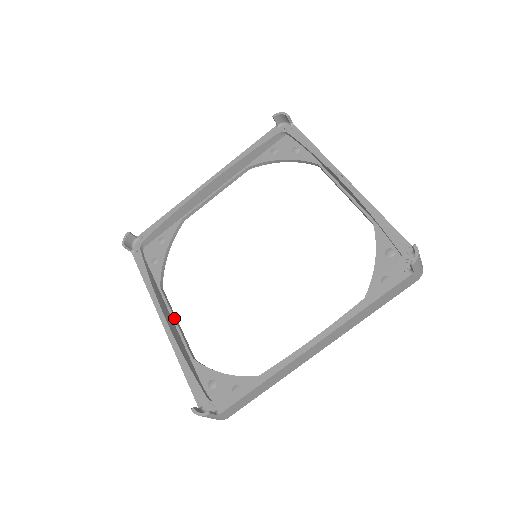
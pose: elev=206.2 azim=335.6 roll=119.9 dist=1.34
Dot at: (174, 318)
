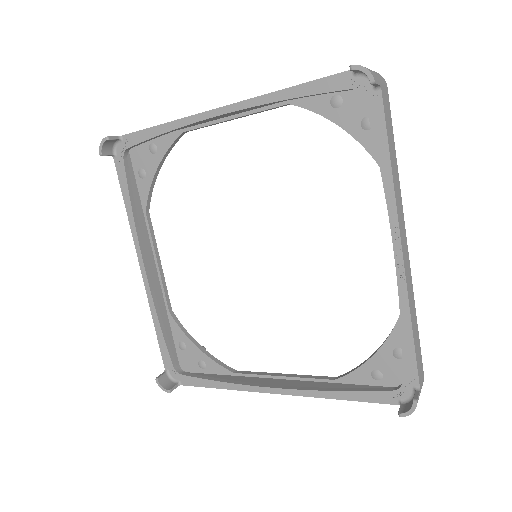
Dot at: (156, 260)
